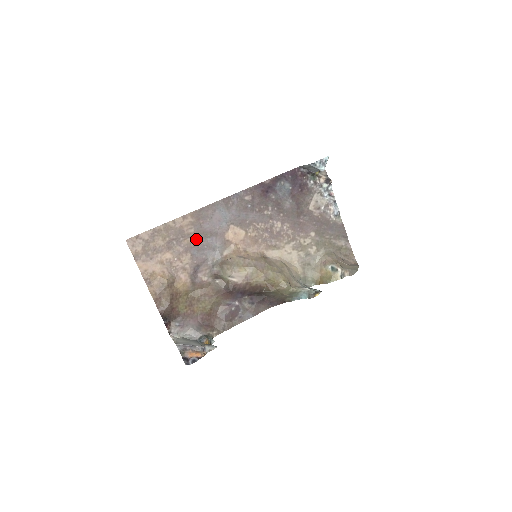
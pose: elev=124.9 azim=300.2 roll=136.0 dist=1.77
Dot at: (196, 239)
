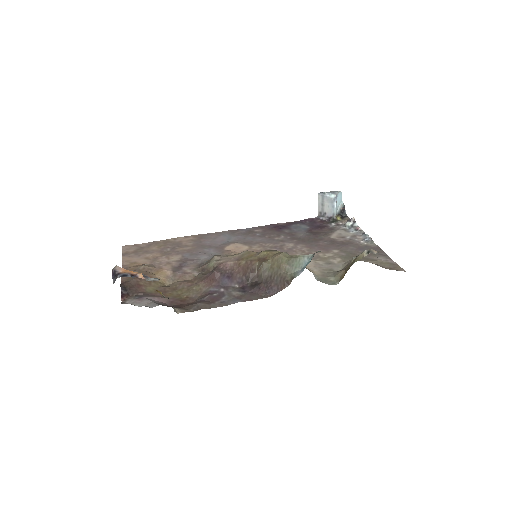
Dot at: (192, 249)
